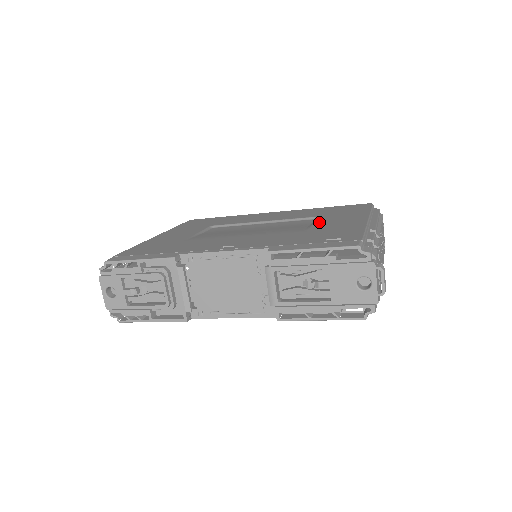
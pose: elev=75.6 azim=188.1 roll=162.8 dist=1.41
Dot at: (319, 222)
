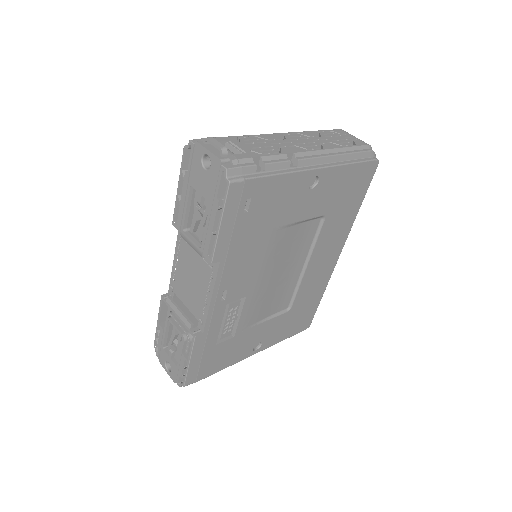
Dot at: occluded
